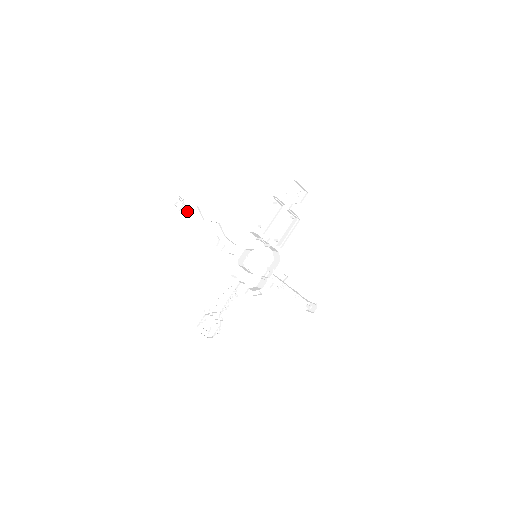
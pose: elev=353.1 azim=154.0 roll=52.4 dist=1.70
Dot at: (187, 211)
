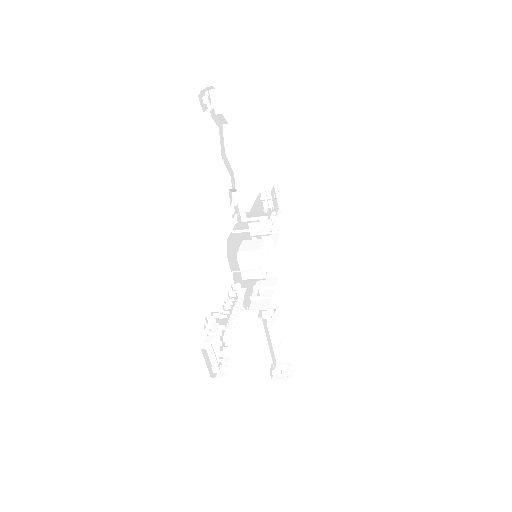
Dot at: (215, 121)
